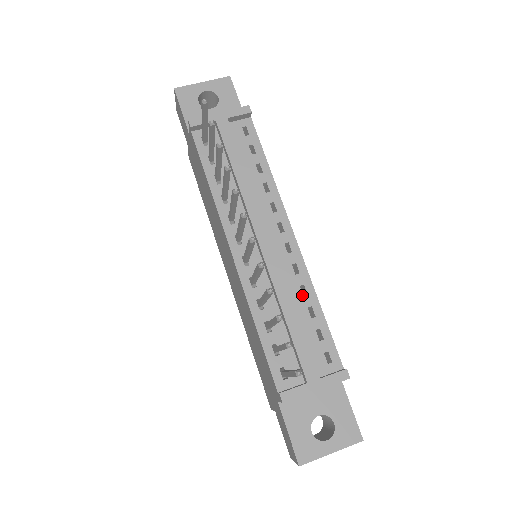
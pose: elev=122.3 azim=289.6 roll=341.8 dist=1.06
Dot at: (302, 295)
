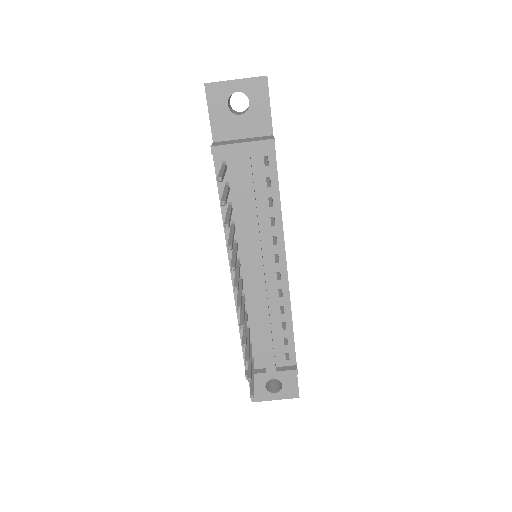
Dot at: (280, 313)
